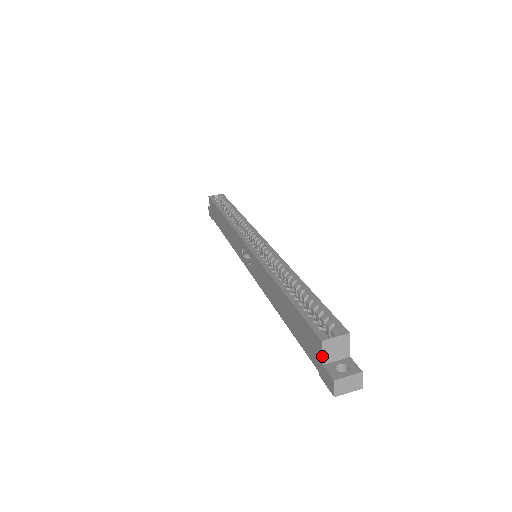
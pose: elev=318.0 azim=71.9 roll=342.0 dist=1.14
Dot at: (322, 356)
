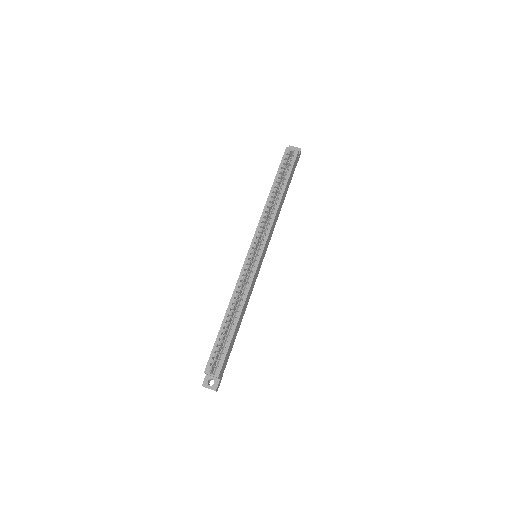
Dot at: occluded
